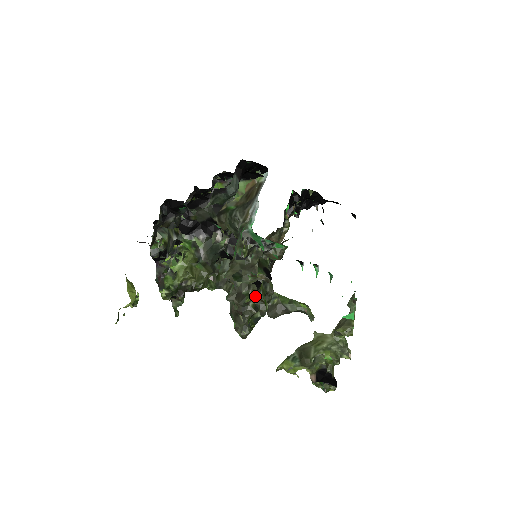
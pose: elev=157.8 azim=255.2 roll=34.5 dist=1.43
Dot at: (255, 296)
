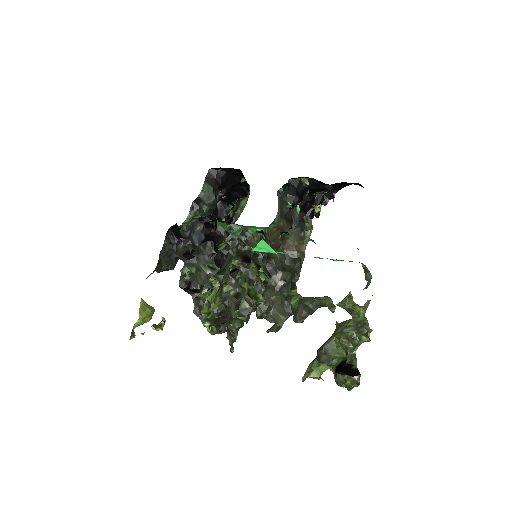
Dot at: (234, 284)
